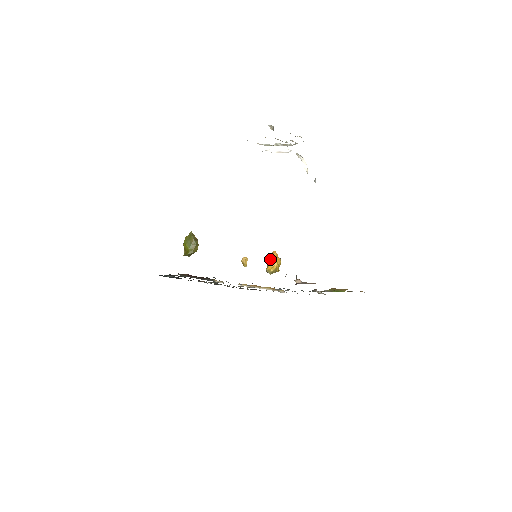
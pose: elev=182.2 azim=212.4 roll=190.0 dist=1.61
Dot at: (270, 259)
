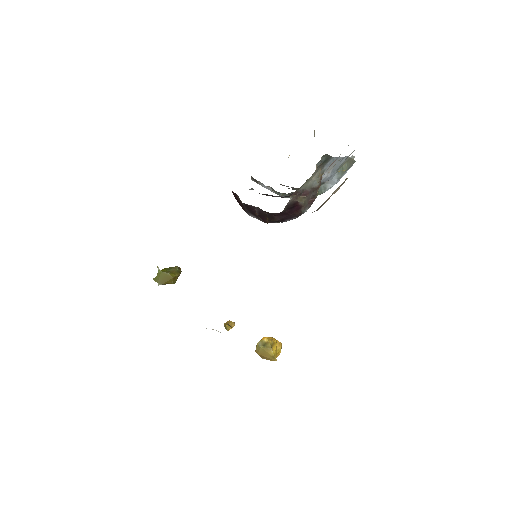
Dot at: occluded
